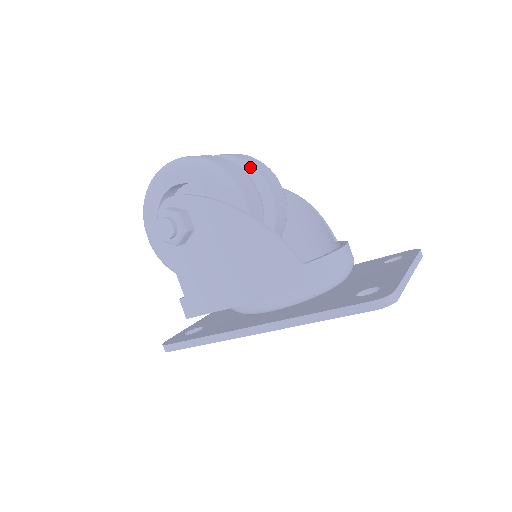
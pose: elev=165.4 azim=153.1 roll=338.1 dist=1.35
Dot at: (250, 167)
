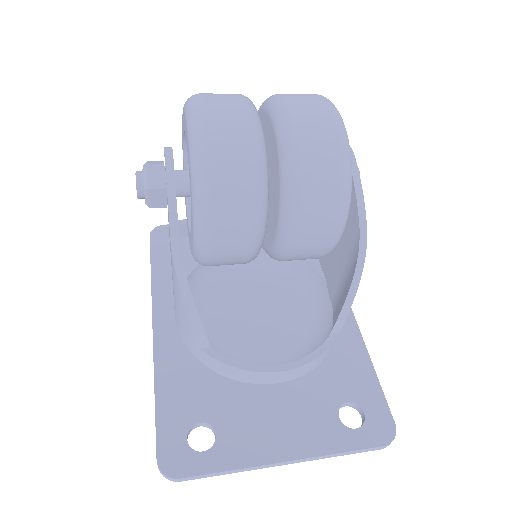
Dot at: (293, 189)
